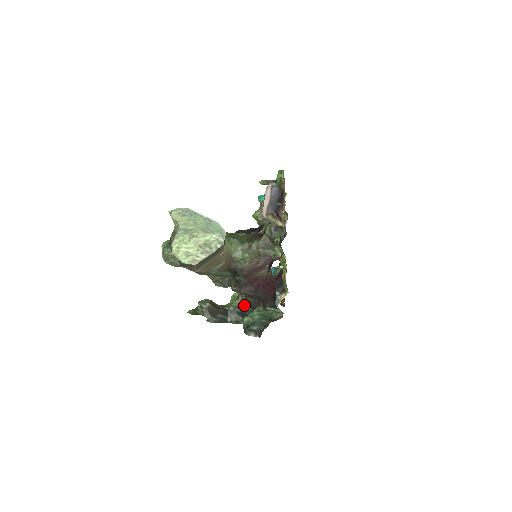
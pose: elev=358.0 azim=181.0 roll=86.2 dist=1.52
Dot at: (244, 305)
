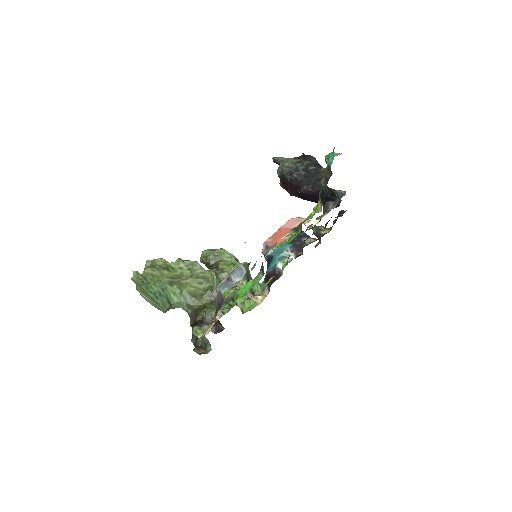
Dot at: occluded
